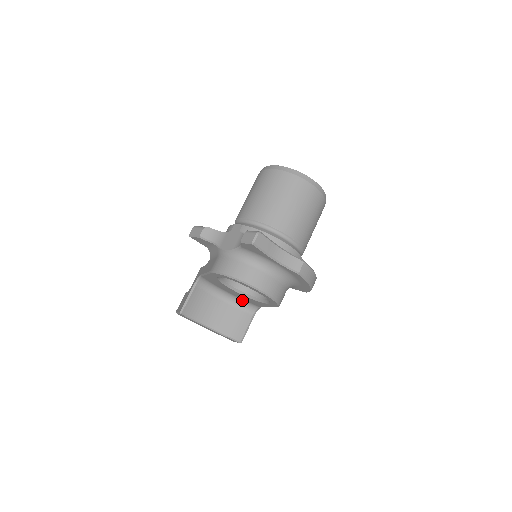
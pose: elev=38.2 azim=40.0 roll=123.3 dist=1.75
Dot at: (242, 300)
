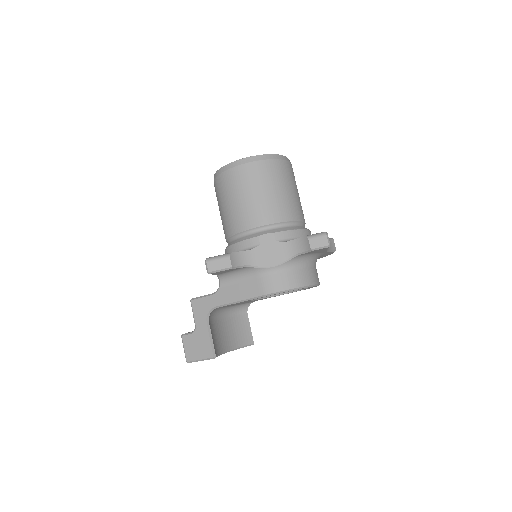
Dot at: (236, 306)
